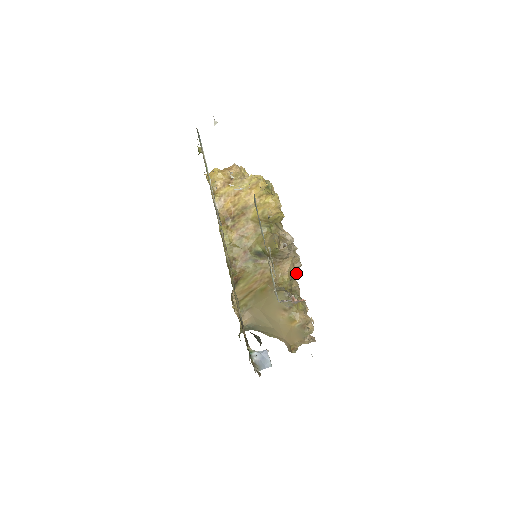
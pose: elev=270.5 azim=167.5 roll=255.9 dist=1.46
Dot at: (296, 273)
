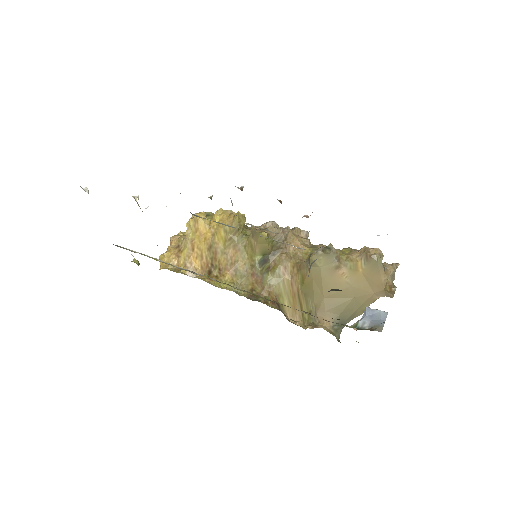
Dot at: occluded
